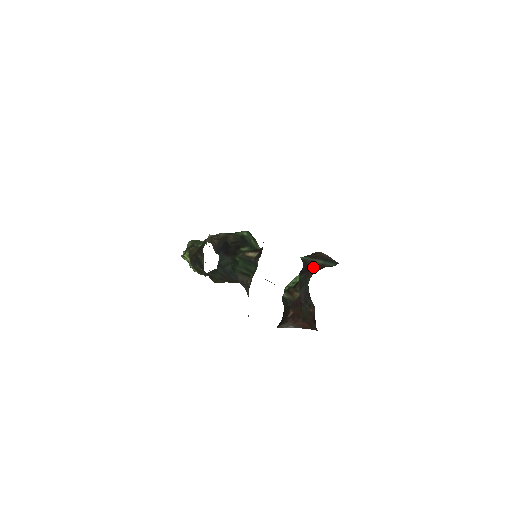
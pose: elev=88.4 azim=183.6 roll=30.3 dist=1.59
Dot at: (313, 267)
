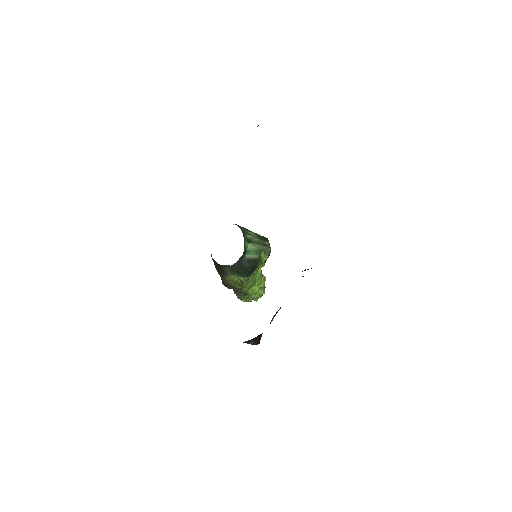
Dot at: occluded
